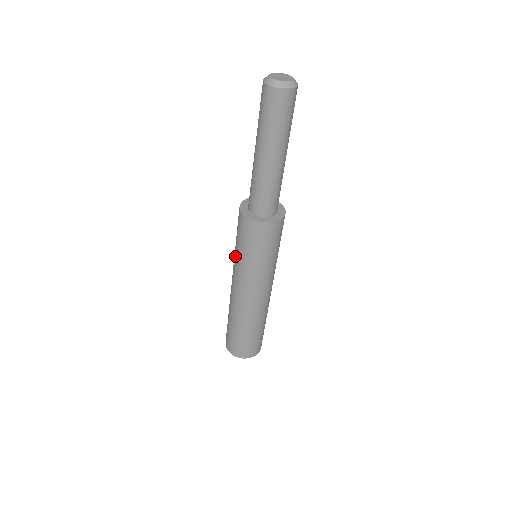
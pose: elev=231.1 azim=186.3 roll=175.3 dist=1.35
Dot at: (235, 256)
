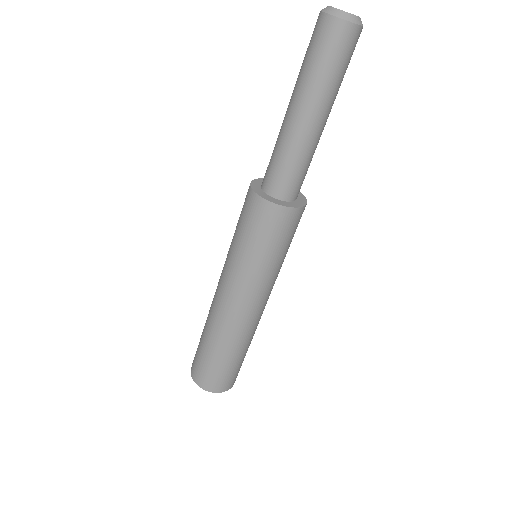
Dot at: occluded
